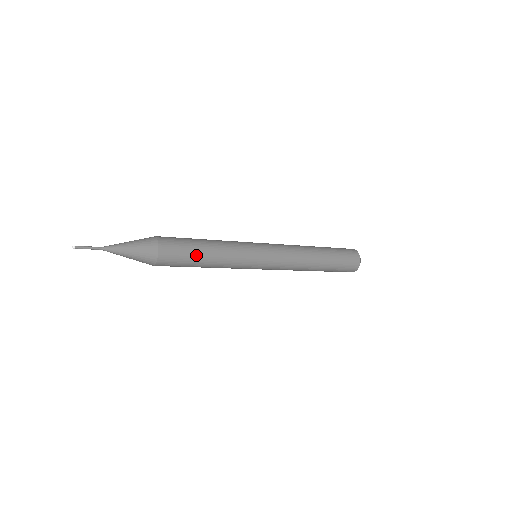
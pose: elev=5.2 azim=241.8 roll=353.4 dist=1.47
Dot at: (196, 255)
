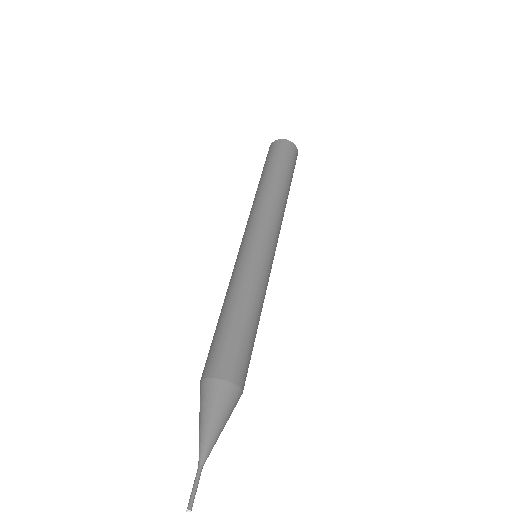
Dot at: (254, 338)
